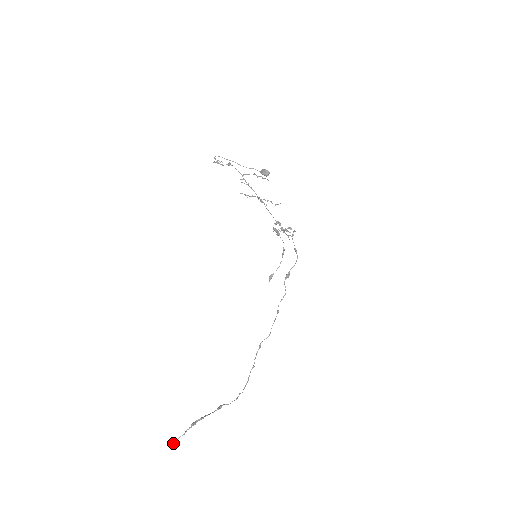
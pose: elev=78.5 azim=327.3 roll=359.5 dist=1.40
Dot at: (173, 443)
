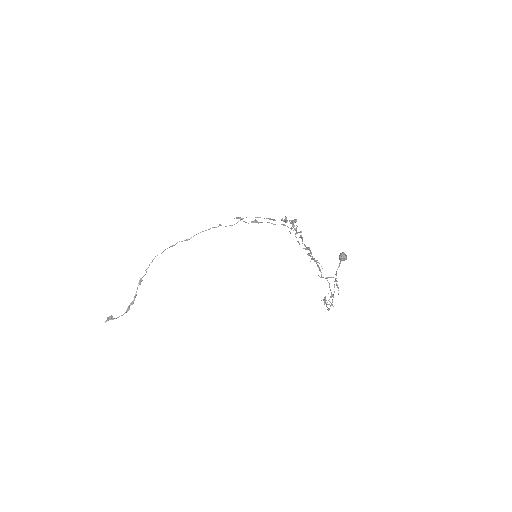
Dot at: occluded
